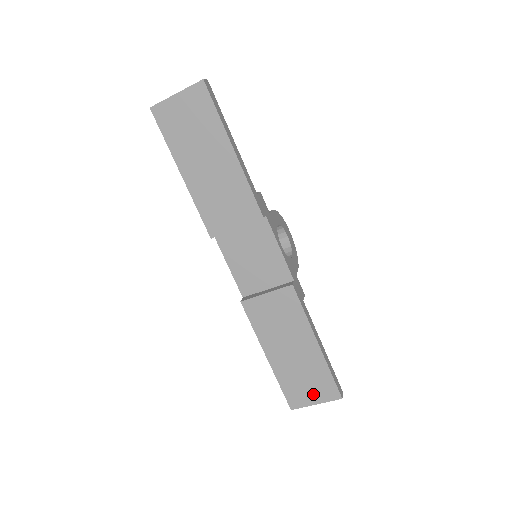
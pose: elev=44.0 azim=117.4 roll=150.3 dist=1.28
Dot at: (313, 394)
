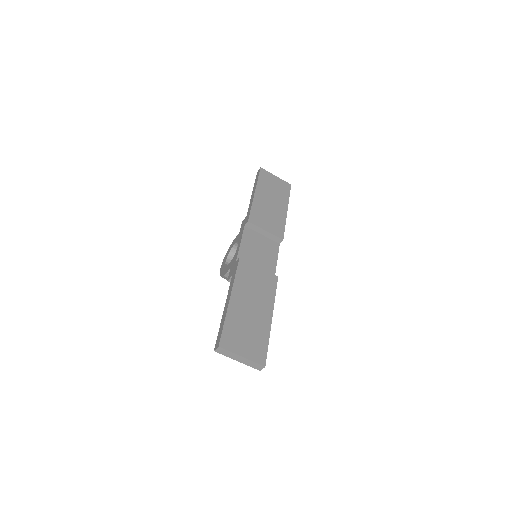
Dot at: (245, 347)
